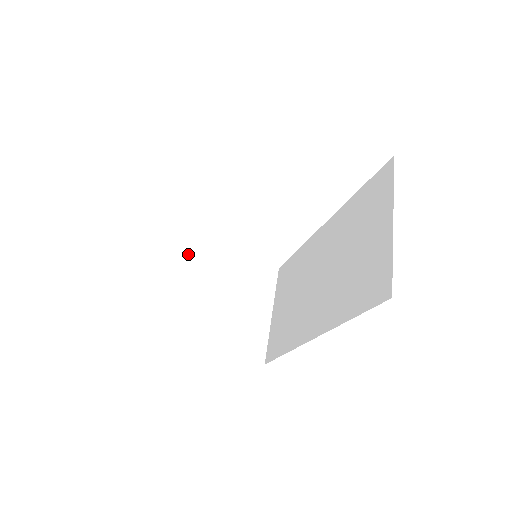
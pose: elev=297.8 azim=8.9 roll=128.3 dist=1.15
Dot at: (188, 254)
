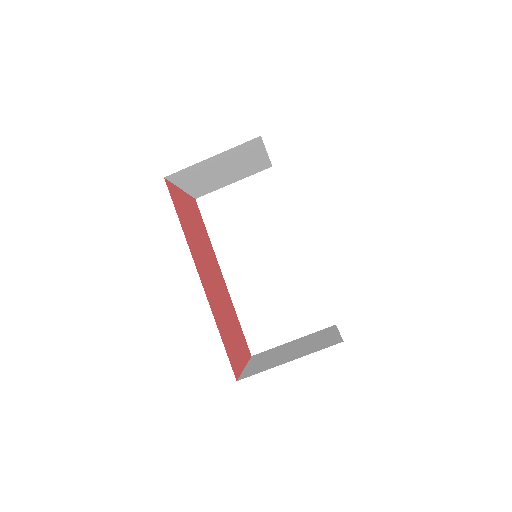
Dot at: (245, 149)
